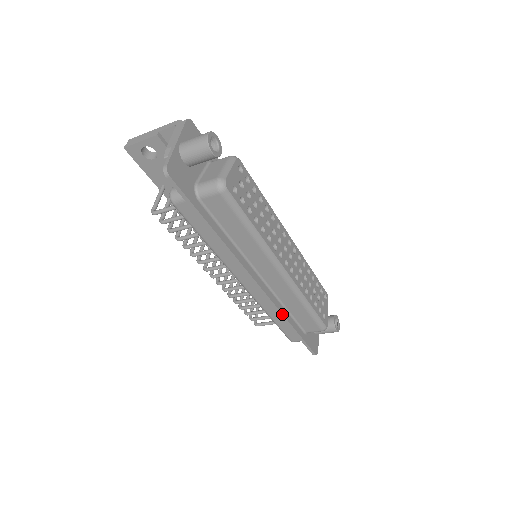
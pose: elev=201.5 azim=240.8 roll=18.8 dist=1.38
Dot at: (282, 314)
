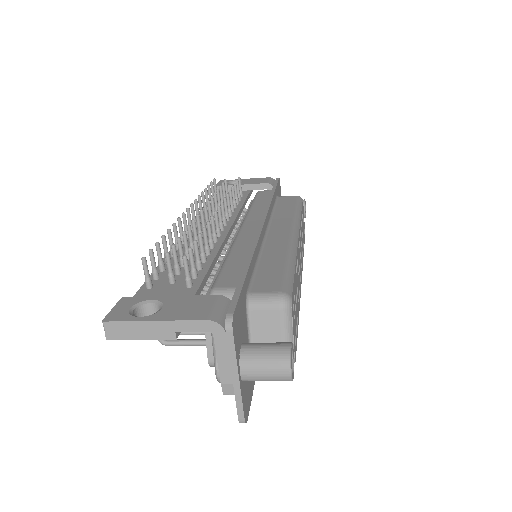
Dot at: occluded
